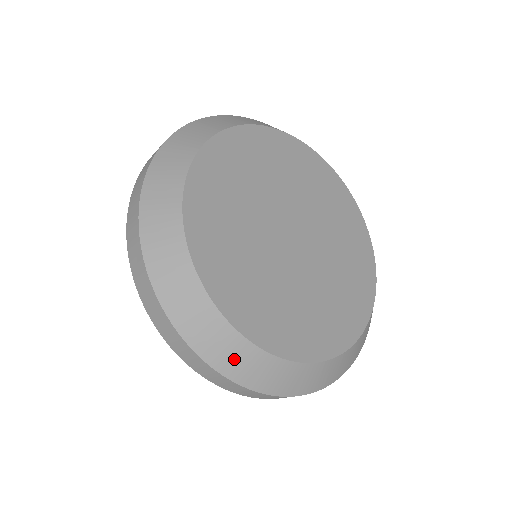
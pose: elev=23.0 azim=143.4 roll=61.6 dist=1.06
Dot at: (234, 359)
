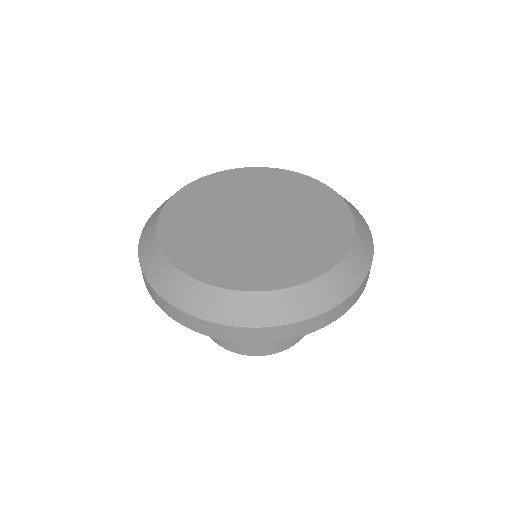
Dot at: (207, 304)
